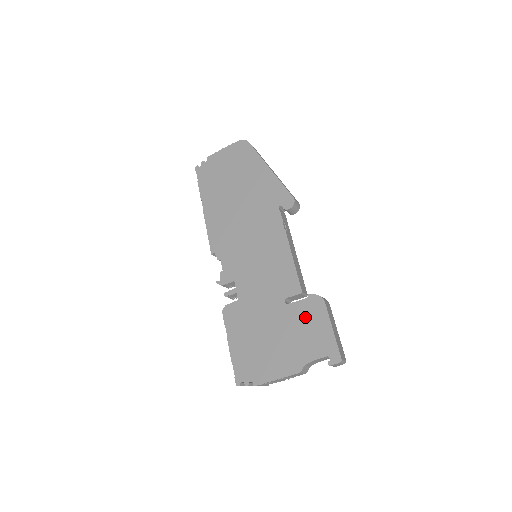
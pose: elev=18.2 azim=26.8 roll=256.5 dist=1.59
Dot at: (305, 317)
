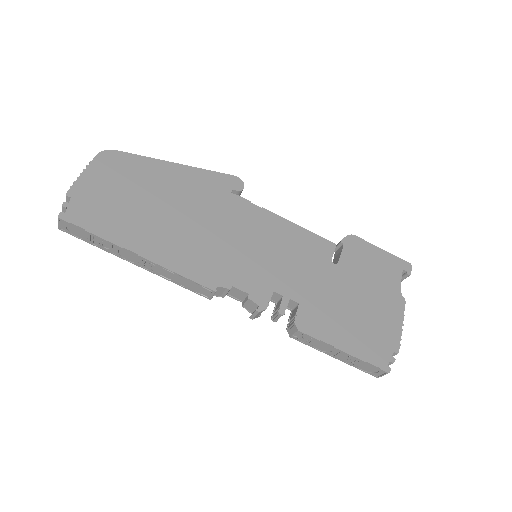
Dot at: (360, 260)
